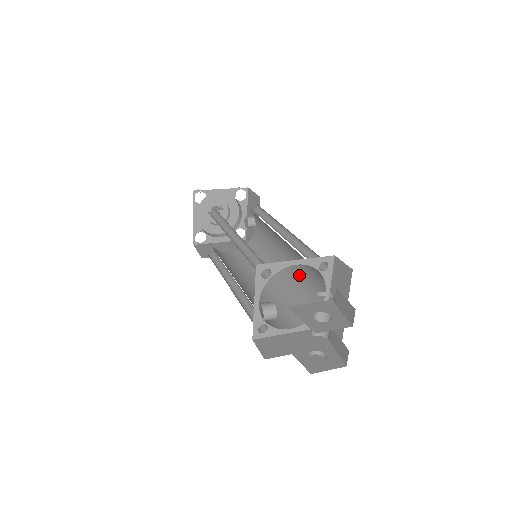
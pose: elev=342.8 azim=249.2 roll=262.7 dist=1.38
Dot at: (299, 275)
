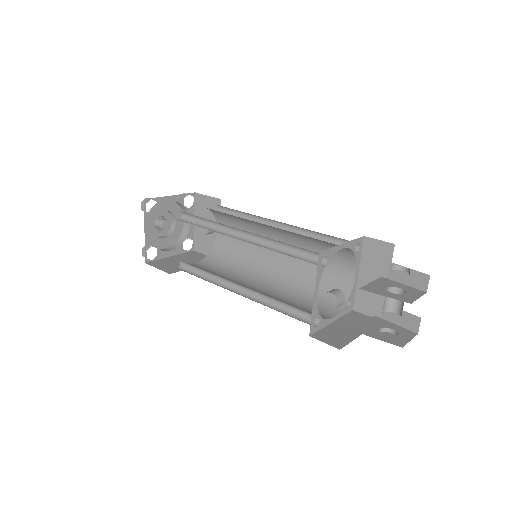
Dot at: (308, 267)
